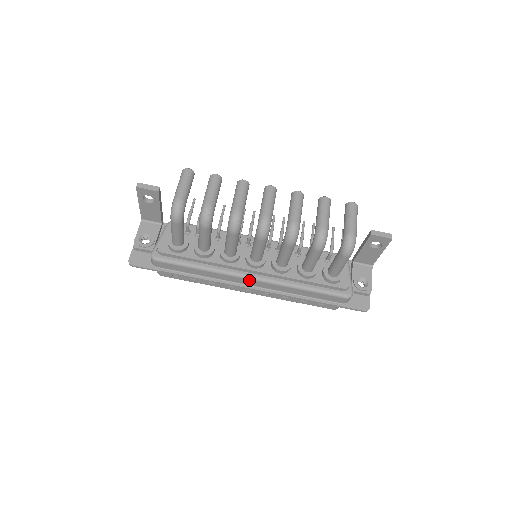
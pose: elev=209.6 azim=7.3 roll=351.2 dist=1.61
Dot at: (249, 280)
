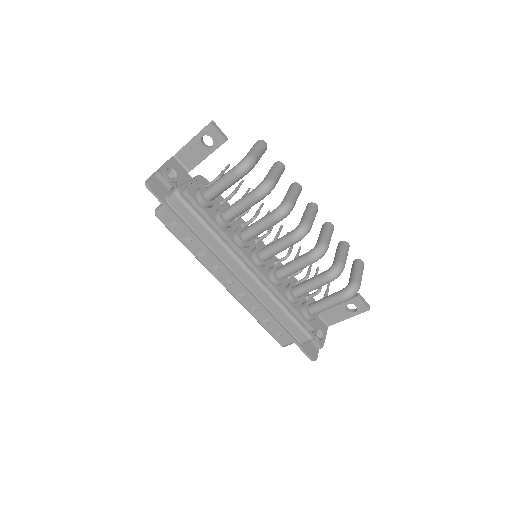
Dot at: (245, 271)
